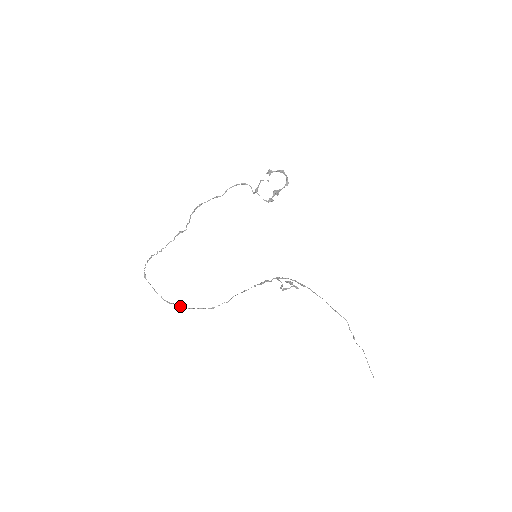
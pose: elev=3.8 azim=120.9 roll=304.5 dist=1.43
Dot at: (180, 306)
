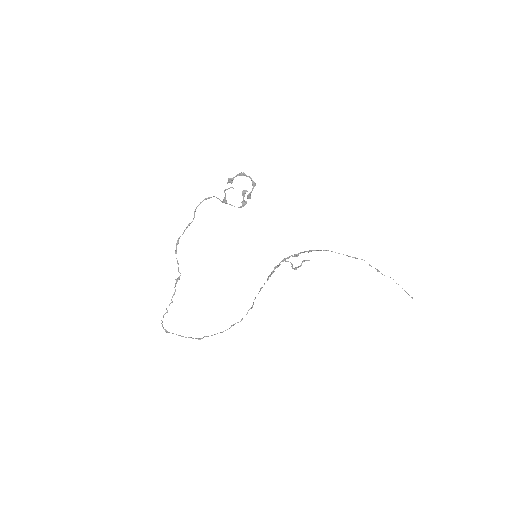
Dot at: (212, 335)
